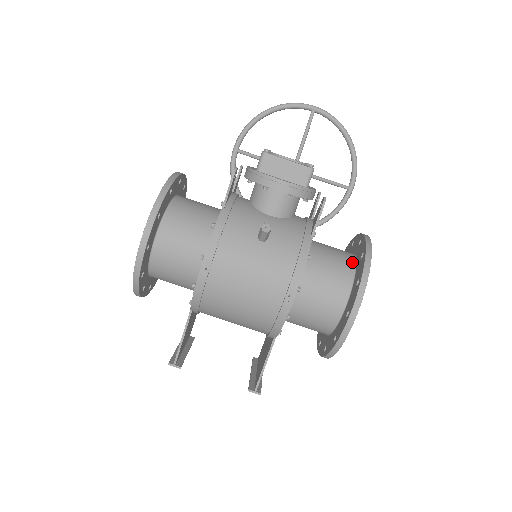
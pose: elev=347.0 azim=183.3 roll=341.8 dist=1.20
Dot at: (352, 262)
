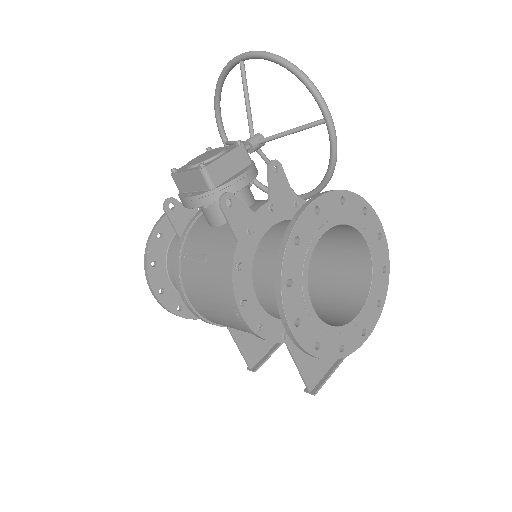
Dot at: occluded
